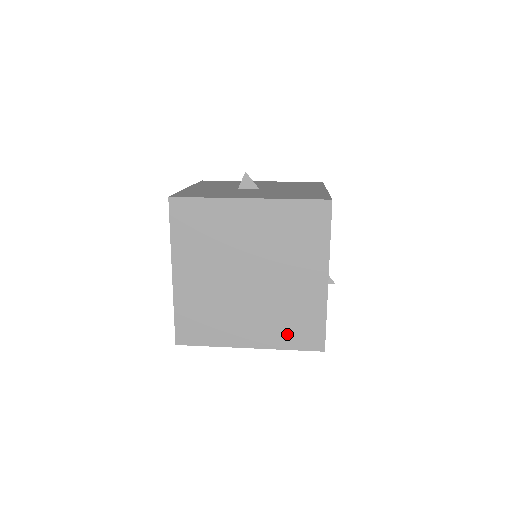
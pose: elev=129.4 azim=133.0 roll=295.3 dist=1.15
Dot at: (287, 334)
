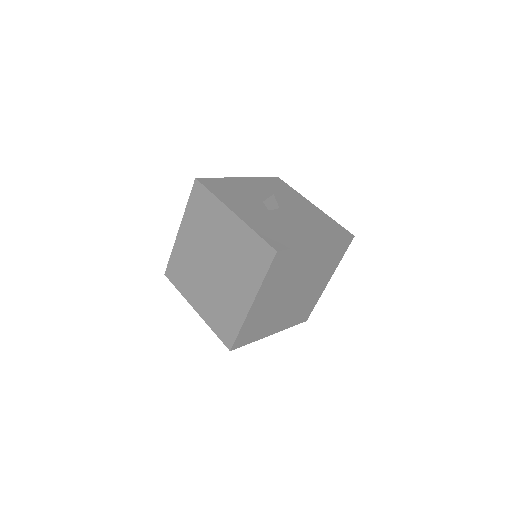
Dot at: (295, 319)
